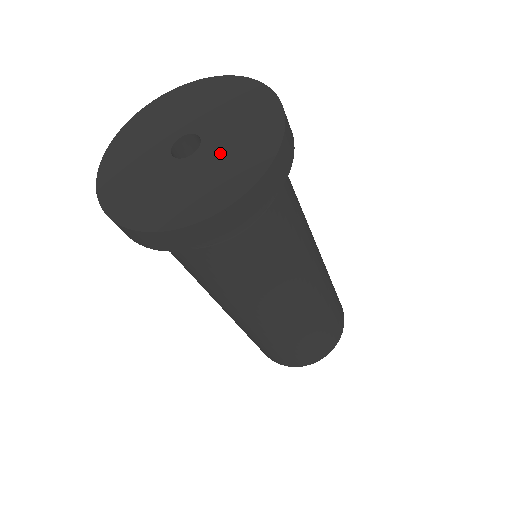
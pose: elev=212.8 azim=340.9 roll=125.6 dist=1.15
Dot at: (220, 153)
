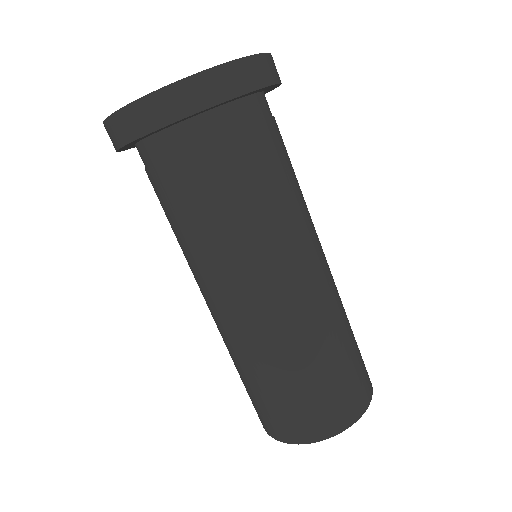
Dot at: occluded
